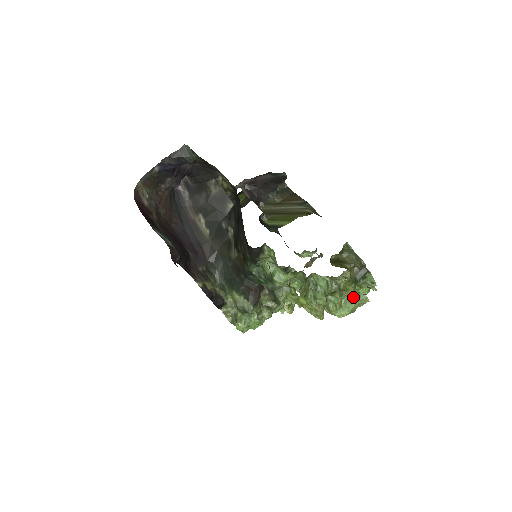
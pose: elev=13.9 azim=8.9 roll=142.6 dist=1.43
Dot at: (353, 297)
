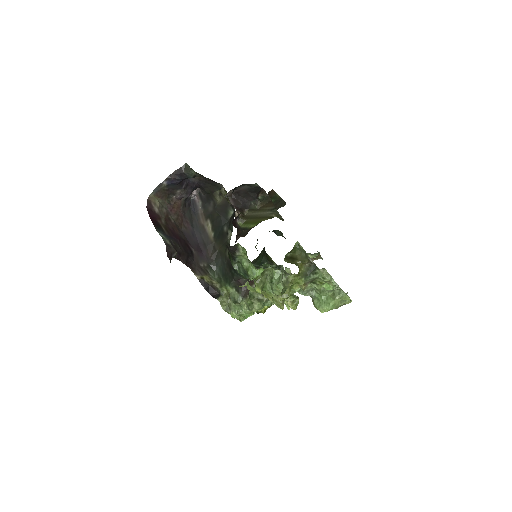
Dot at: (334, 294)
